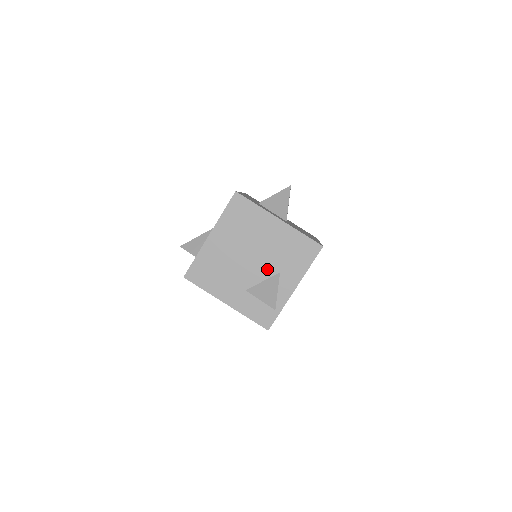
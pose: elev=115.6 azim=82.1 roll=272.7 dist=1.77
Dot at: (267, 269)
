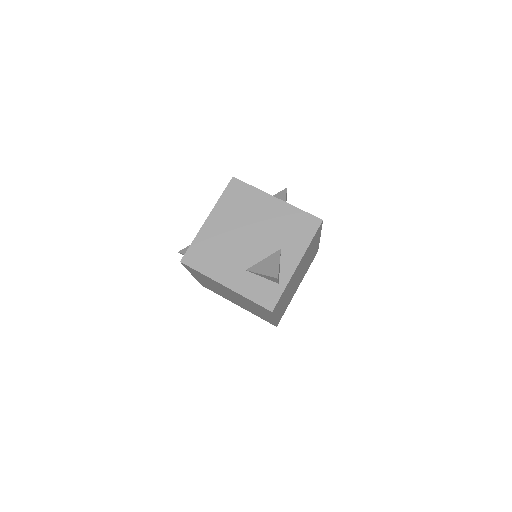
Dot at: (267, 247)
